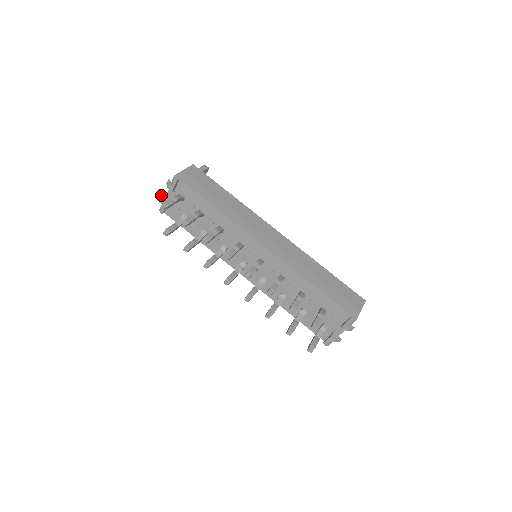
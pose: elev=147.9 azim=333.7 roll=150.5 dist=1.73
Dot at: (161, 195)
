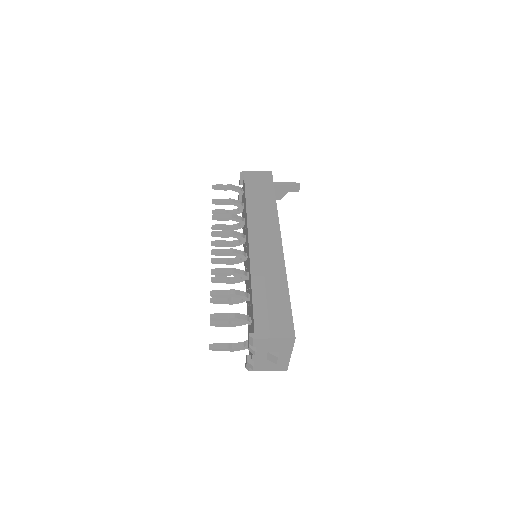
Dot at: occluded
